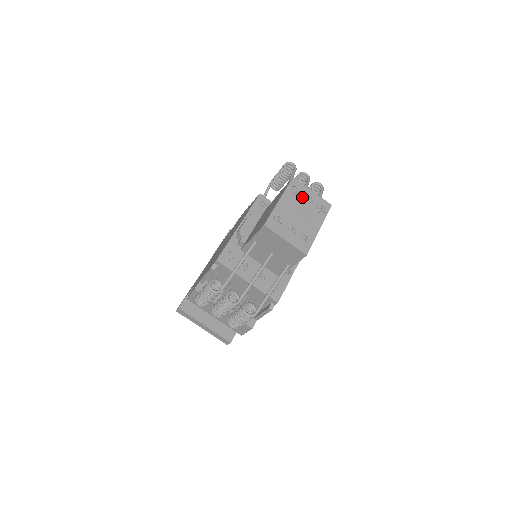
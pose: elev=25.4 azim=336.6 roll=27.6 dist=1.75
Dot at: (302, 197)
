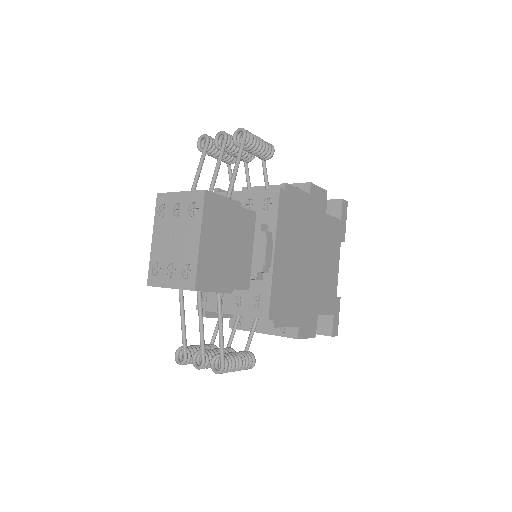
Dot at: (171, 212)
